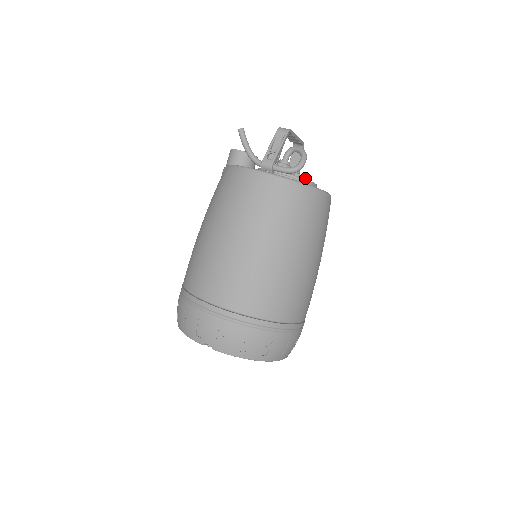
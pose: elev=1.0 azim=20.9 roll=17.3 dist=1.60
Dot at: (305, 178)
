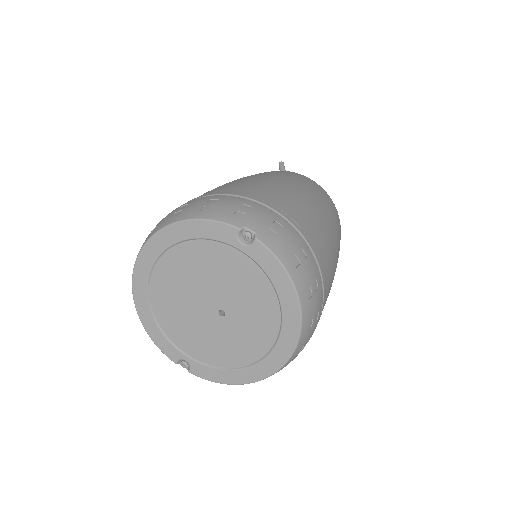
Dot at: occluded
